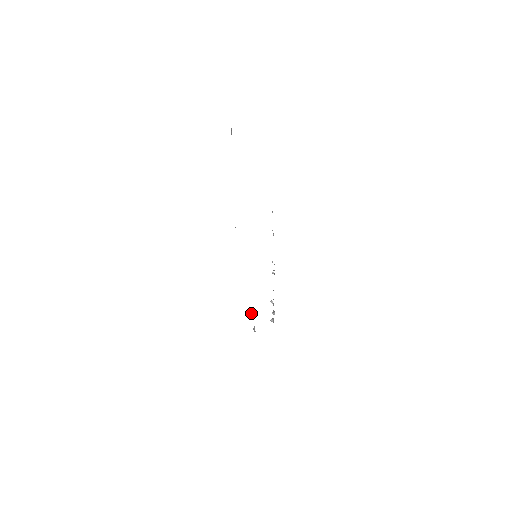
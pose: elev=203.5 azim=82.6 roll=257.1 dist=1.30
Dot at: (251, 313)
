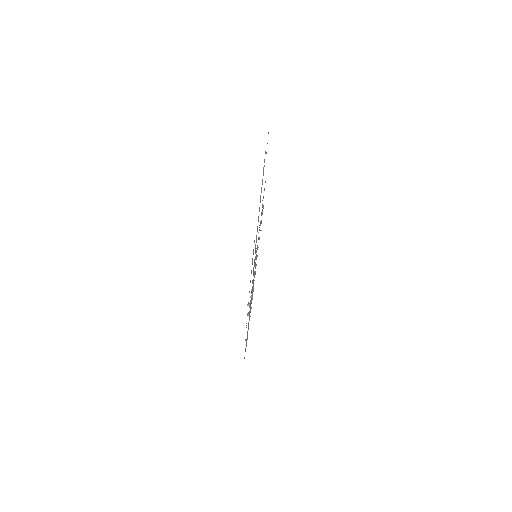
Dot at: (249, 303)
